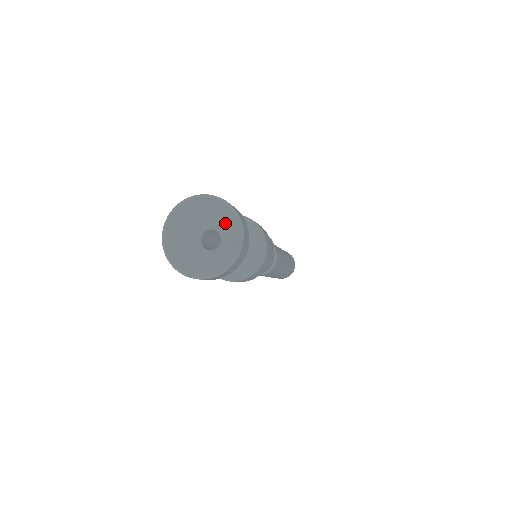
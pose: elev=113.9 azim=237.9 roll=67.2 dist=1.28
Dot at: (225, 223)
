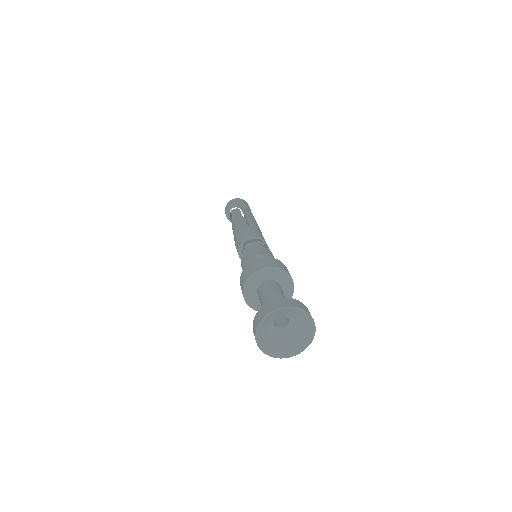
Dot at: (289, 313)
